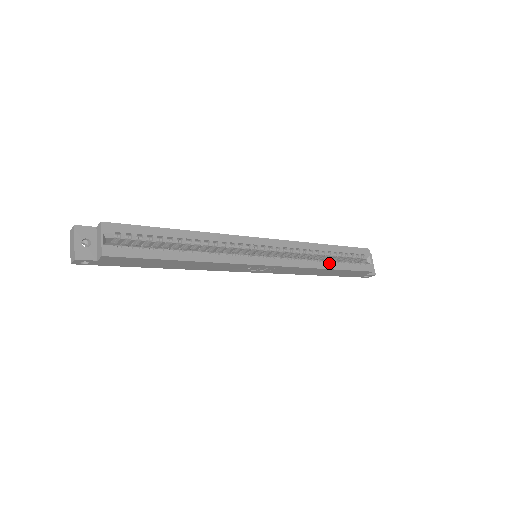
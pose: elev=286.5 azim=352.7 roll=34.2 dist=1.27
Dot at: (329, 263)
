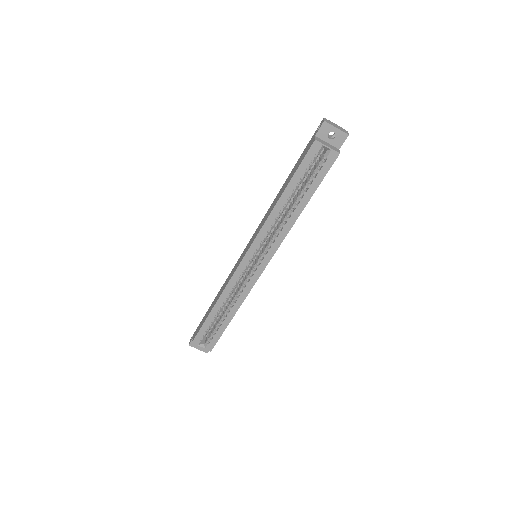
Dot at: (298, 207)
